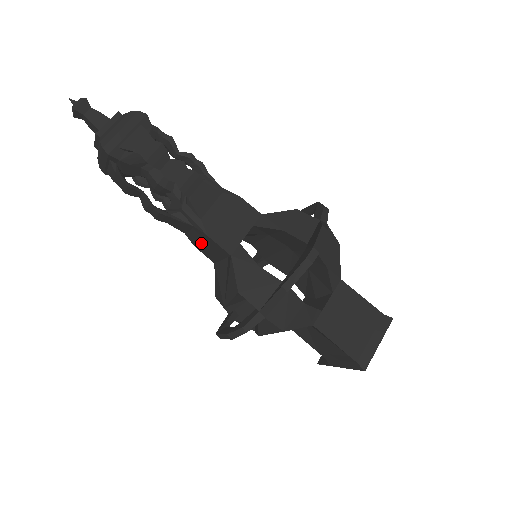
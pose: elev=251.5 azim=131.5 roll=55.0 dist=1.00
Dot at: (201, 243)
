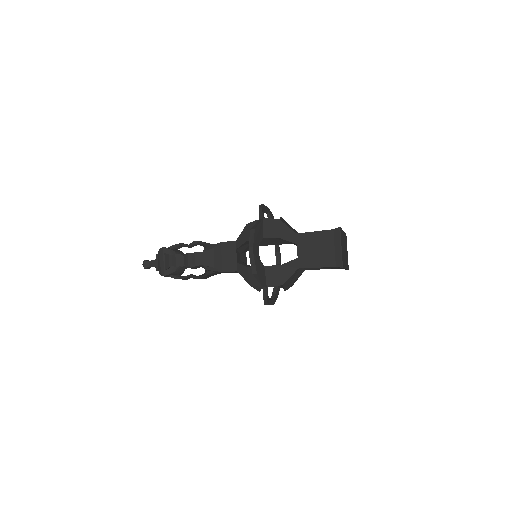
Dot at: occluded
